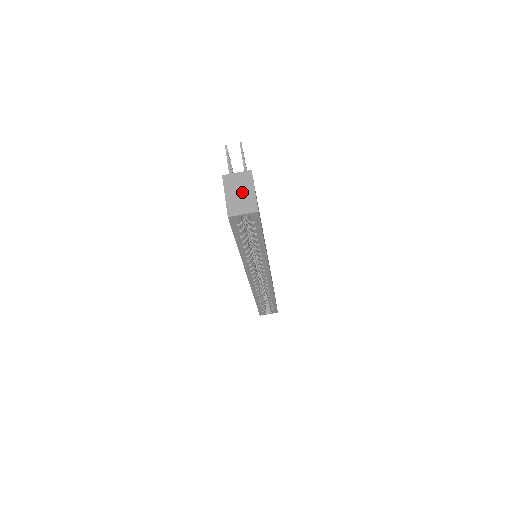
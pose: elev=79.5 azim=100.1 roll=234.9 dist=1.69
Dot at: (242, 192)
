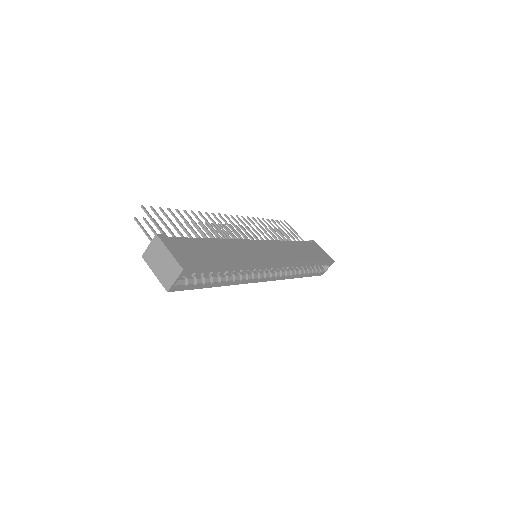
Dot at: (162, 261)
